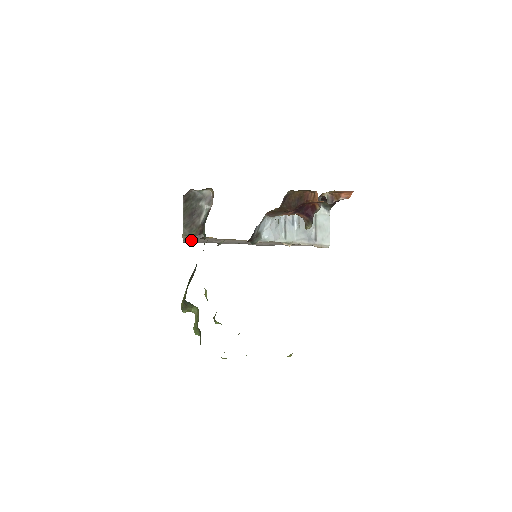
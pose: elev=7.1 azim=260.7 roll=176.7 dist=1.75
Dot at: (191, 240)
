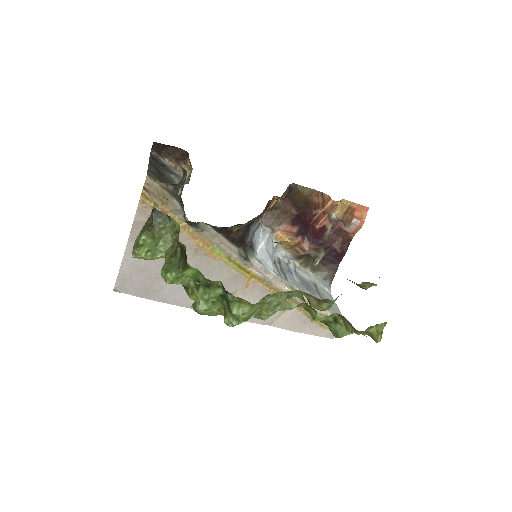
Dot at: occluded
